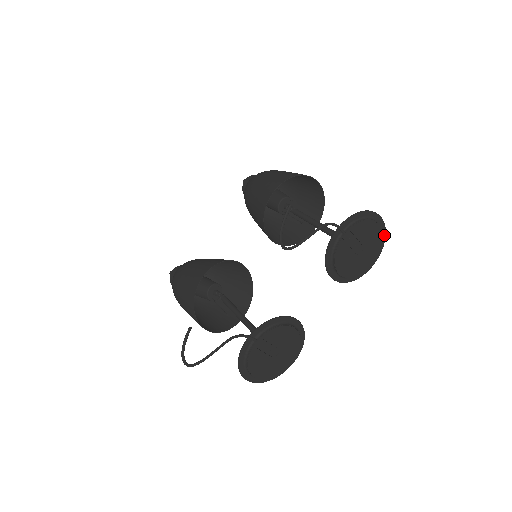
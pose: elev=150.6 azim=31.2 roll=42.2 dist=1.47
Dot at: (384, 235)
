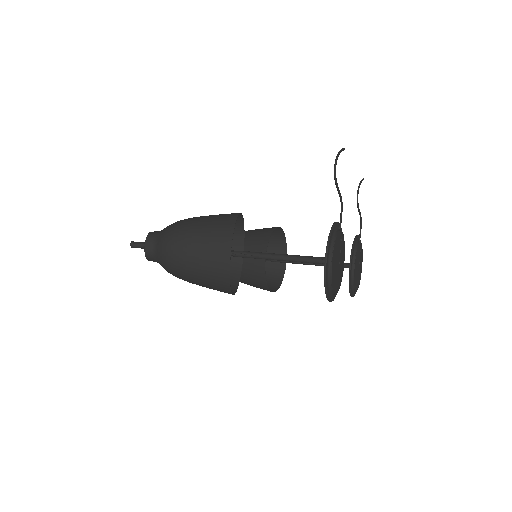
Dot at: occluded
